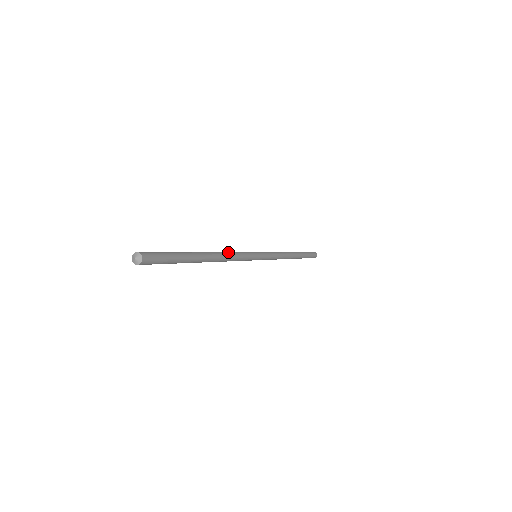
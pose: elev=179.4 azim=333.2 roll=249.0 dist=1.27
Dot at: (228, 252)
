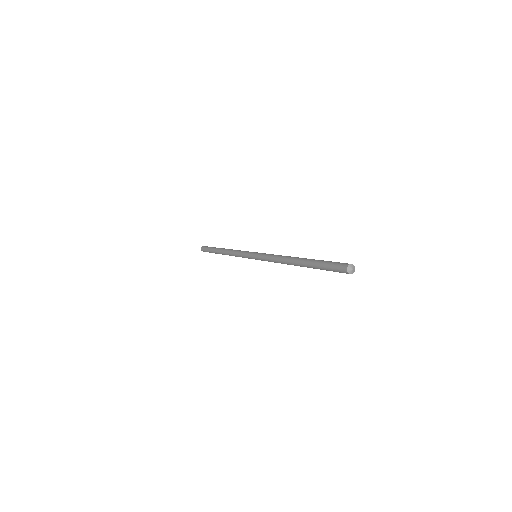
Dot at: occluded
